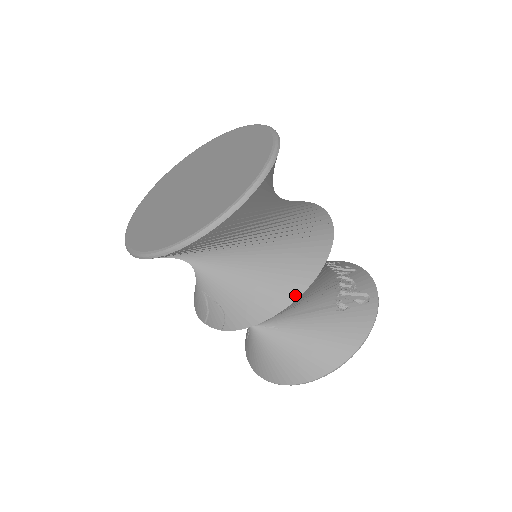
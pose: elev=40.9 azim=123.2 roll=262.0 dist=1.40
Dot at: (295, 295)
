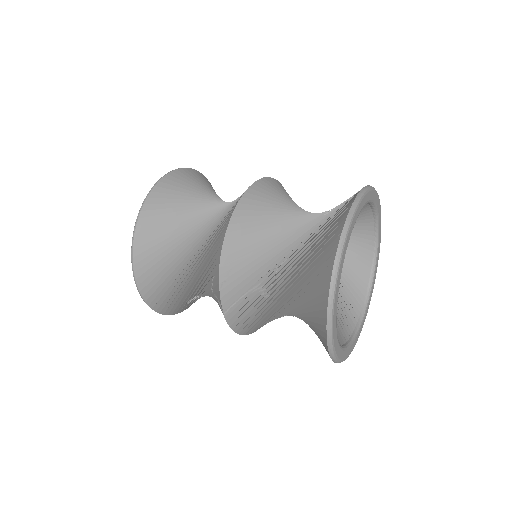
Dot at: (236, 204)
